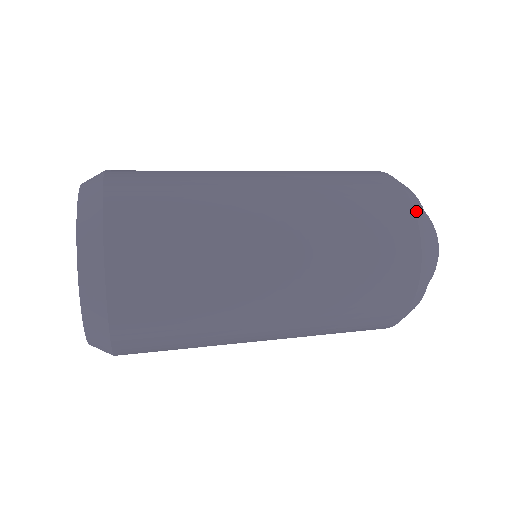
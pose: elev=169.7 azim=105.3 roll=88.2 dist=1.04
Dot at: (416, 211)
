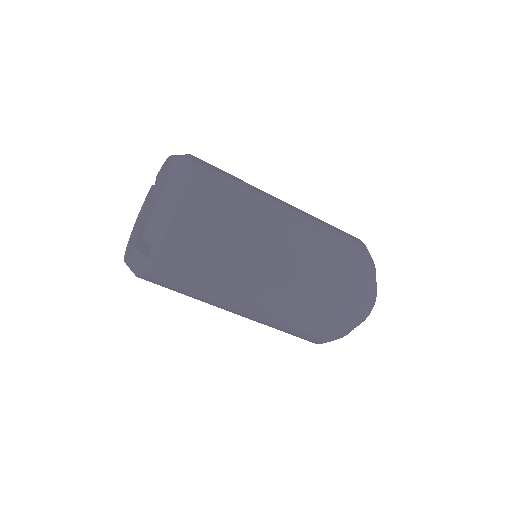
Dot at: occluded
